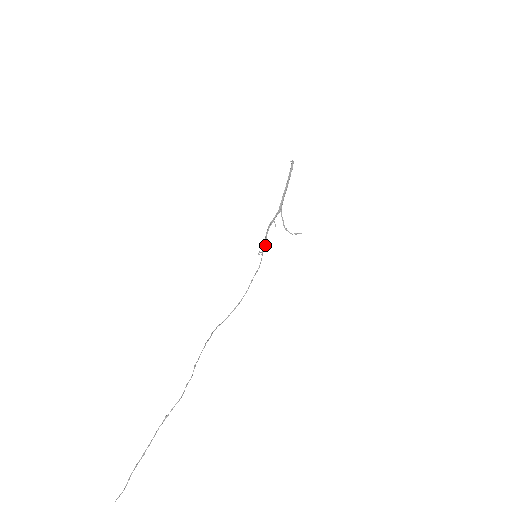
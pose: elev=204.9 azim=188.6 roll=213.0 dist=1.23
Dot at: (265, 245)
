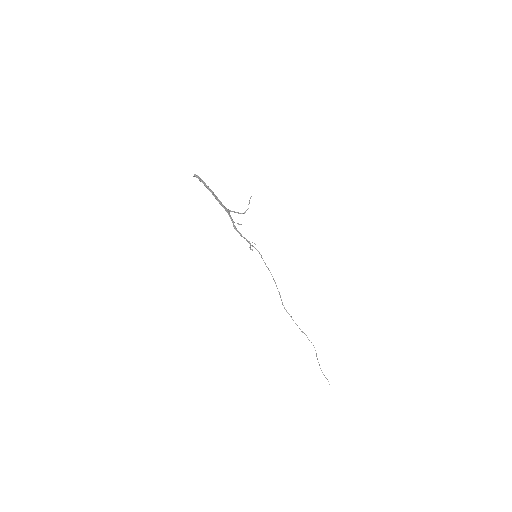
Dot at: occluded
